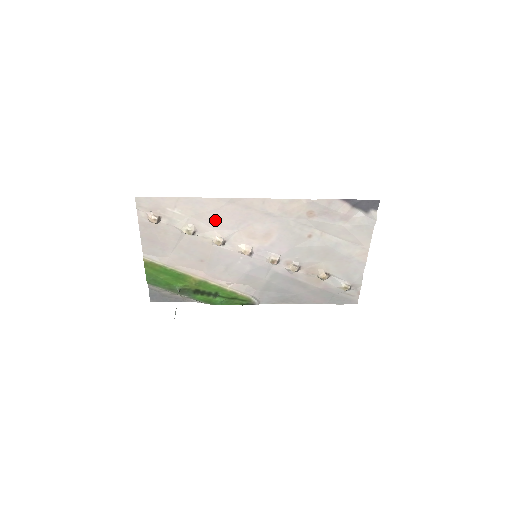
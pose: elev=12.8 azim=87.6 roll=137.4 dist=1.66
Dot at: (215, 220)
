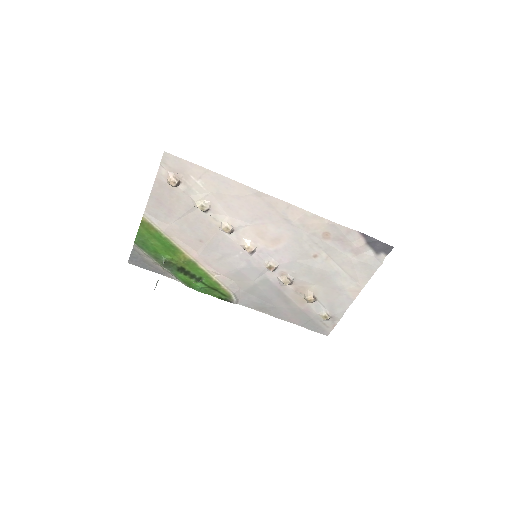
Dot at: (233, 206)
